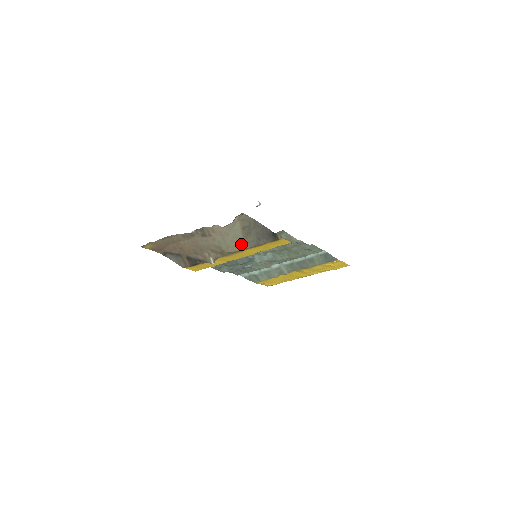
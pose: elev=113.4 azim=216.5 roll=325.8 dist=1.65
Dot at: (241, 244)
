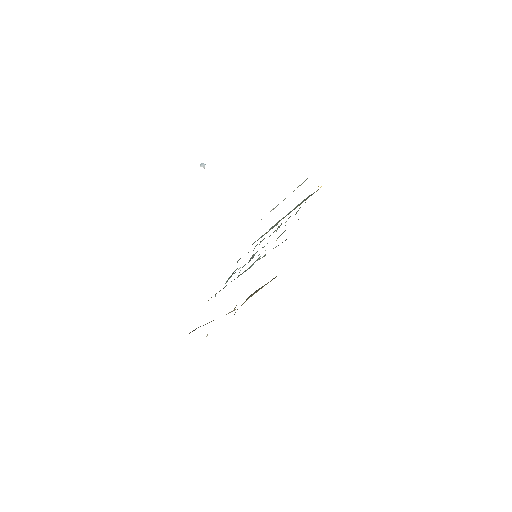
Dot at: (248, 298)
